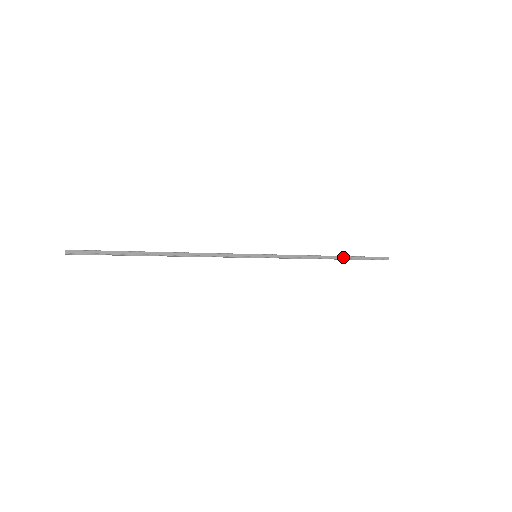
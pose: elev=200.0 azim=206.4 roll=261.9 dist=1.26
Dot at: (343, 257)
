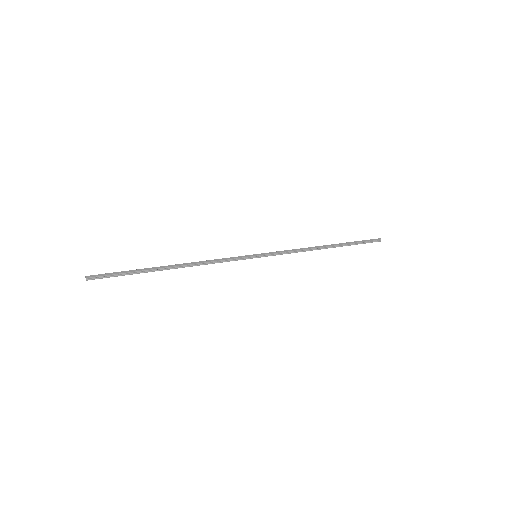
Dot at: (337, 244)
